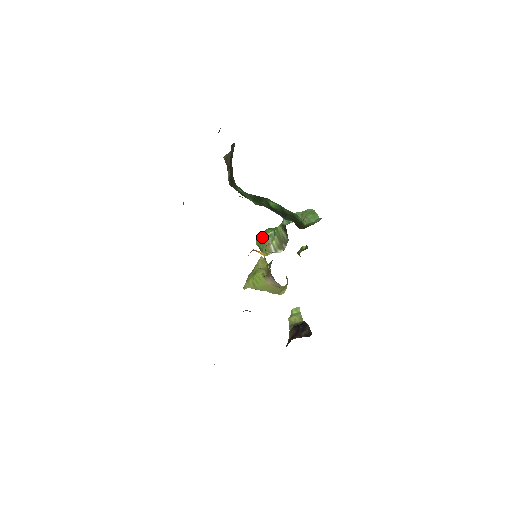
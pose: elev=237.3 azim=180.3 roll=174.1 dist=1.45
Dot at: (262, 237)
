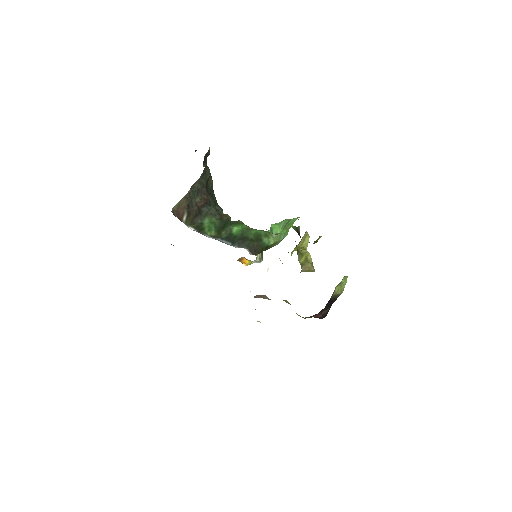
Dot at: occluded
